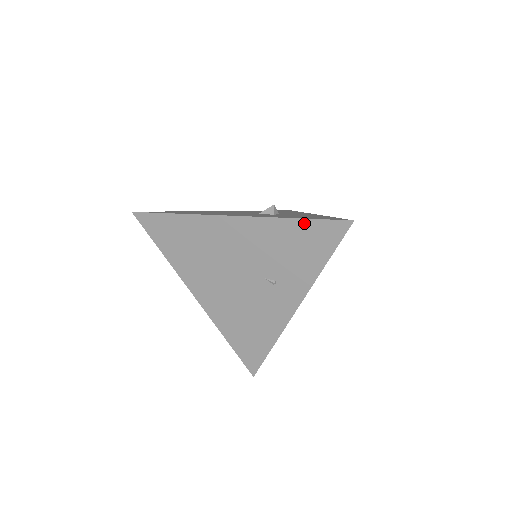
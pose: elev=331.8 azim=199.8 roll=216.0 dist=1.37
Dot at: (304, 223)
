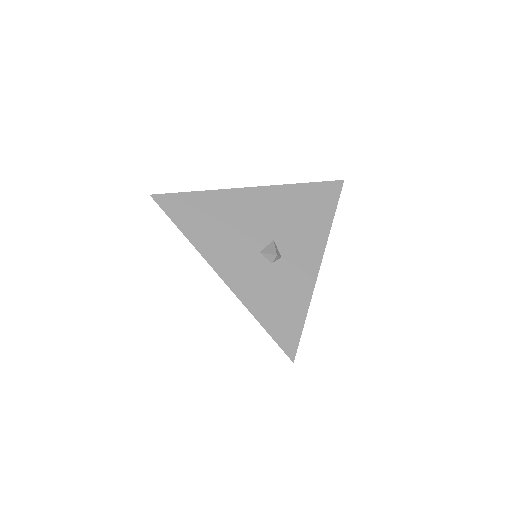
Dot at: (264, 328)
